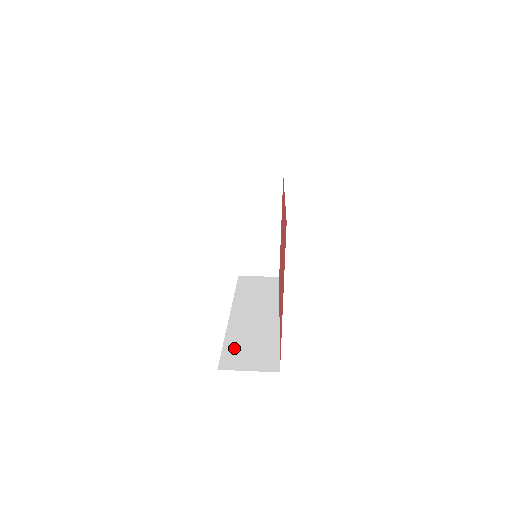
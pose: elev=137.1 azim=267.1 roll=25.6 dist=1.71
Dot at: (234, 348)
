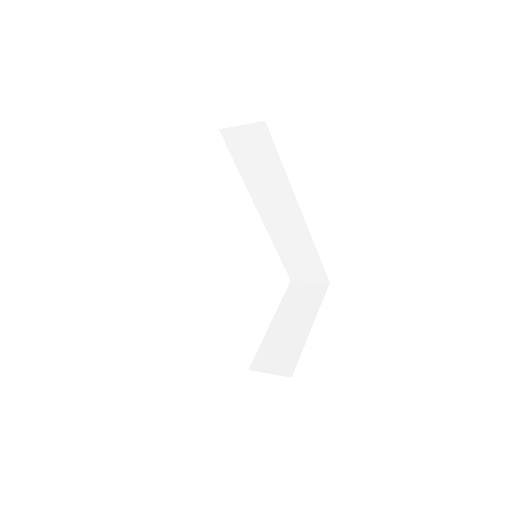
Dot at: occluded
